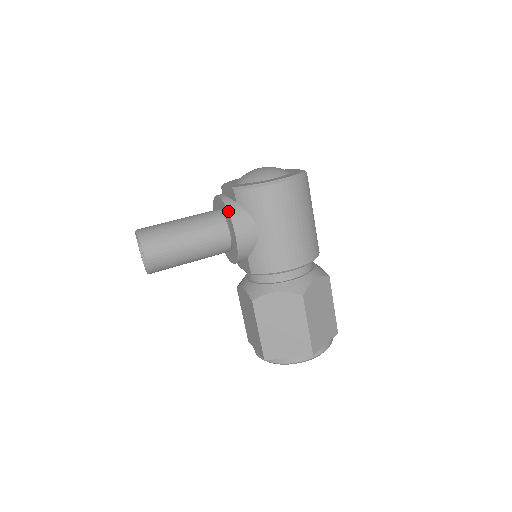
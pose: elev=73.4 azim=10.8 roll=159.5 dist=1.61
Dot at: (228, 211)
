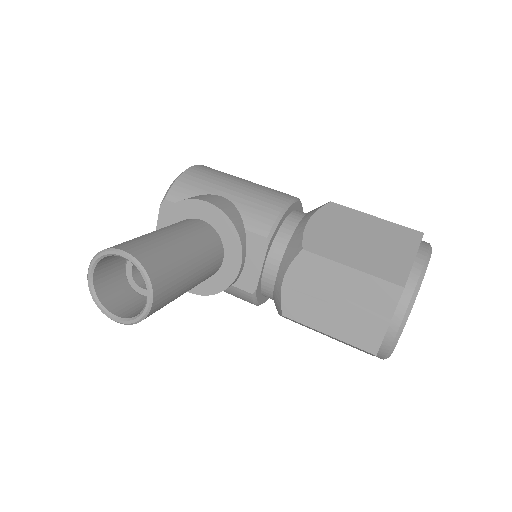
Dot at: (176, 202)
